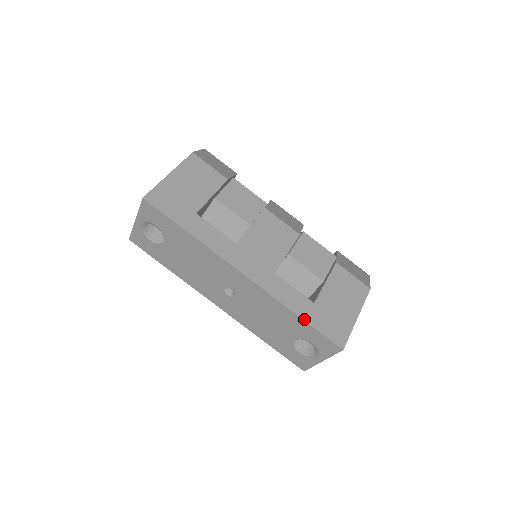
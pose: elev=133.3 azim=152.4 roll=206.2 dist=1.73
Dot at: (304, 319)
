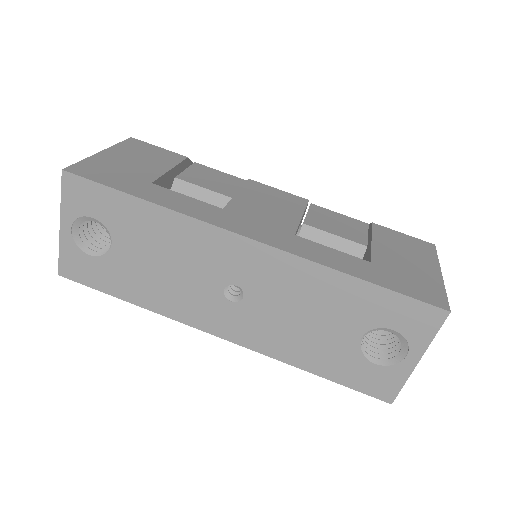
Dot at: (368, 280)
